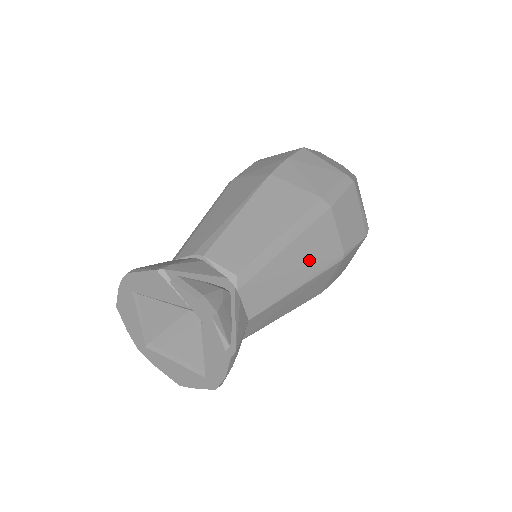
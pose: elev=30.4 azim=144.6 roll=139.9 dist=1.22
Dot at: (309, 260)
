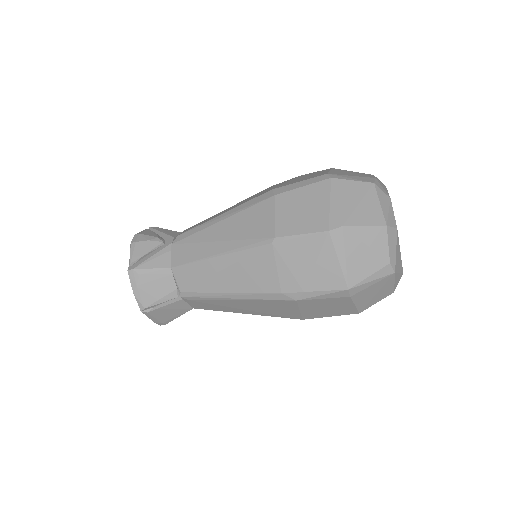
Dot at: (234, 236)
